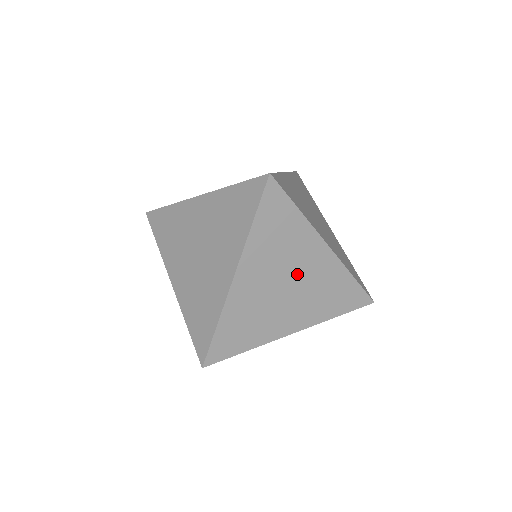
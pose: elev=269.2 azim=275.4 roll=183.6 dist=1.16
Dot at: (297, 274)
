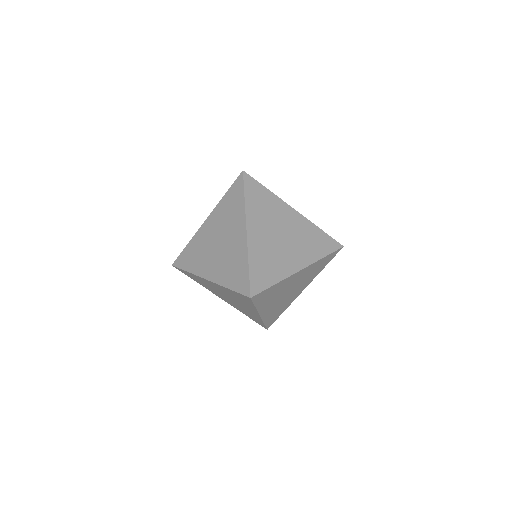
Dot at: (237, 303)
